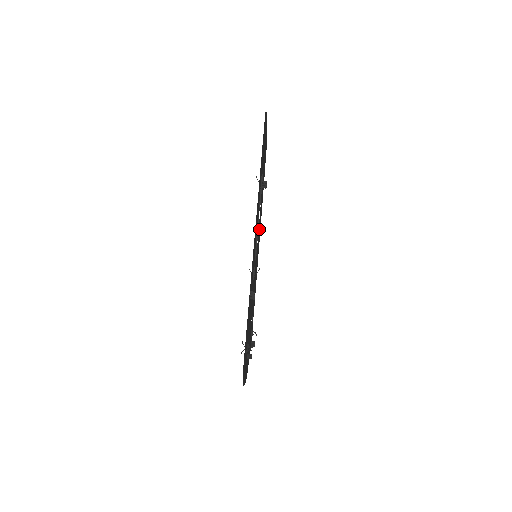
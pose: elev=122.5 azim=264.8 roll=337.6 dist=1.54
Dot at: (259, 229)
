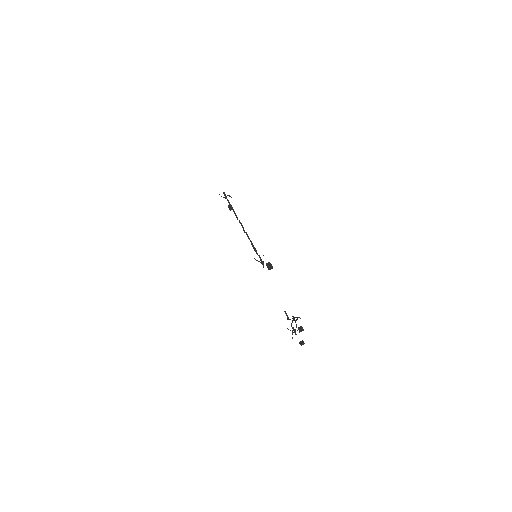
Dot at: occluded
